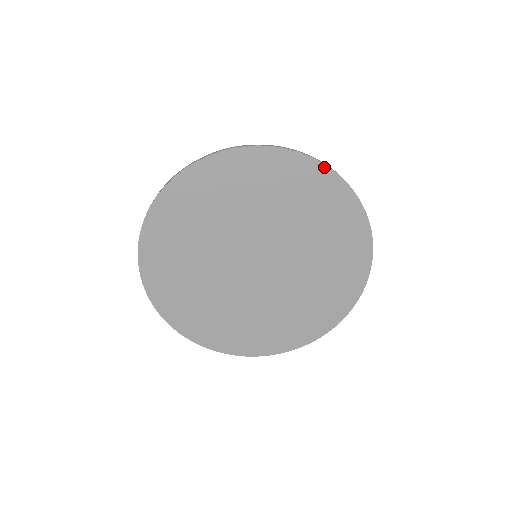
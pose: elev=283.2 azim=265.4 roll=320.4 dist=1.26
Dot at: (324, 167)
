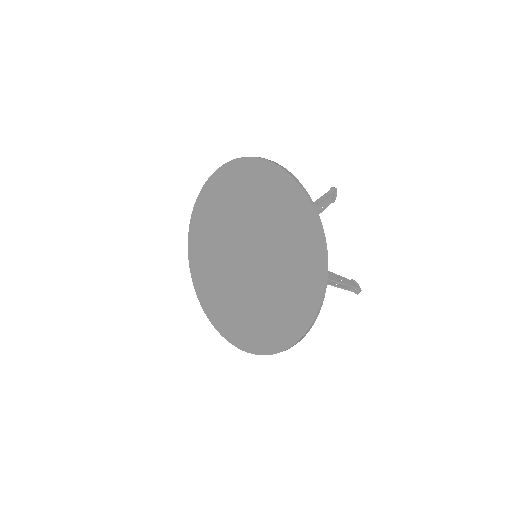
Dot at: (302, 192)
